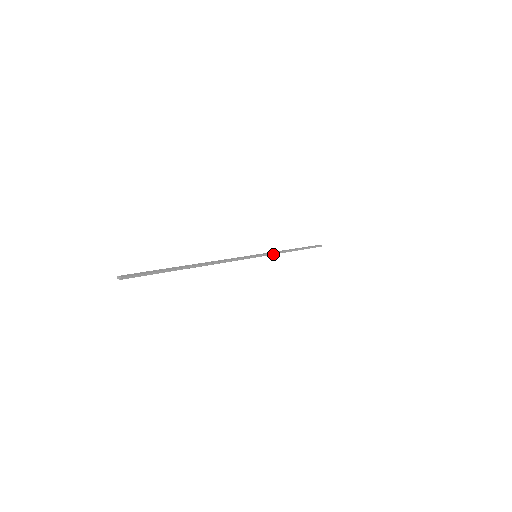
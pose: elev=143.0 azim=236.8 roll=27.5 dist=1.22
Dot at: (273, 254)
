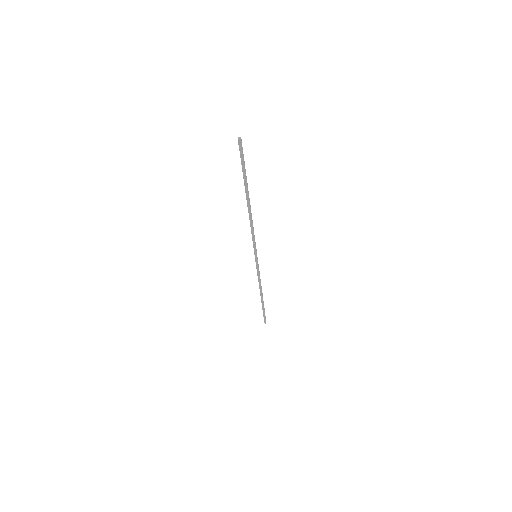
Dot at: (259, 273)
